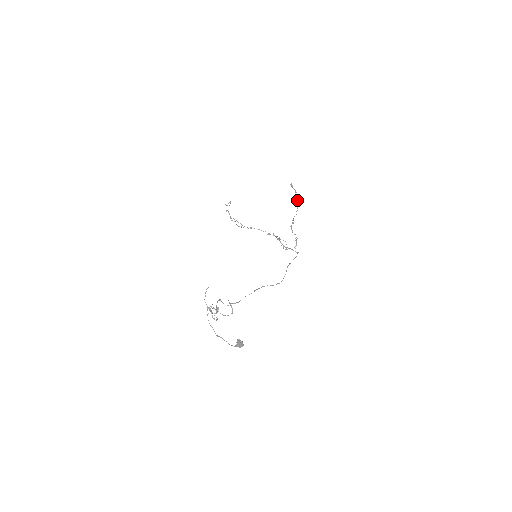
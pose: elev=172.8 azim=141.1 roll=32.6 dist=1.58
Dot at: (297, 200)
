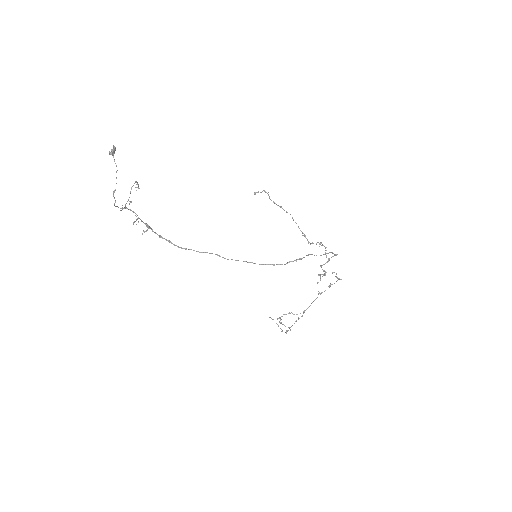
Dot at: (269, 197)
